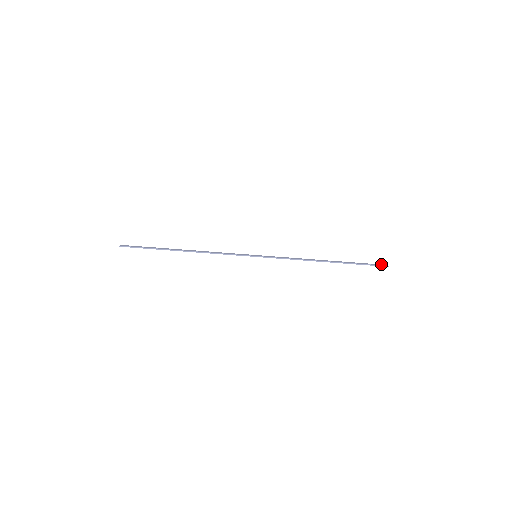
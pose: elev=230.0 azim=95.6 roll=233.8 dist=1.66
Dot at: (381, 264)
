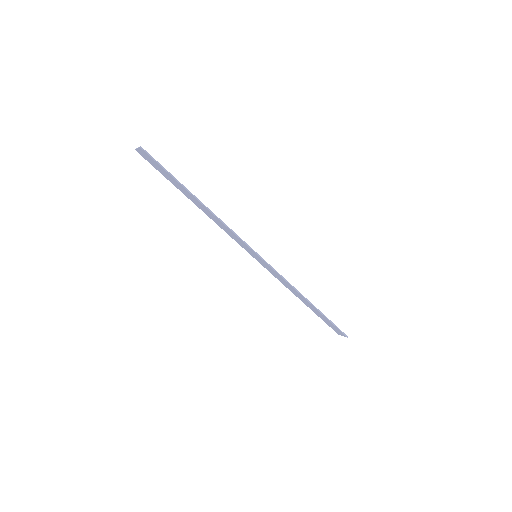
Dot at: (337, 332)
